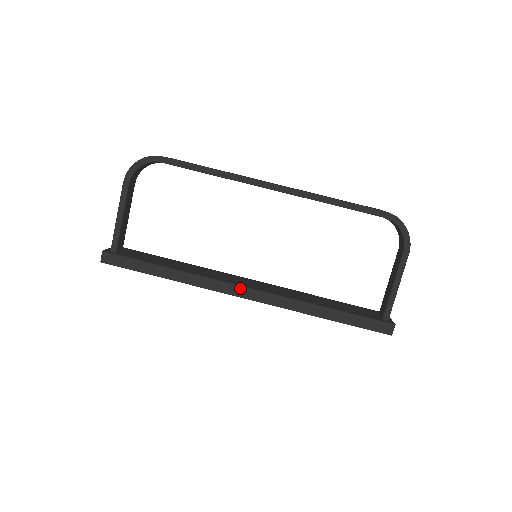
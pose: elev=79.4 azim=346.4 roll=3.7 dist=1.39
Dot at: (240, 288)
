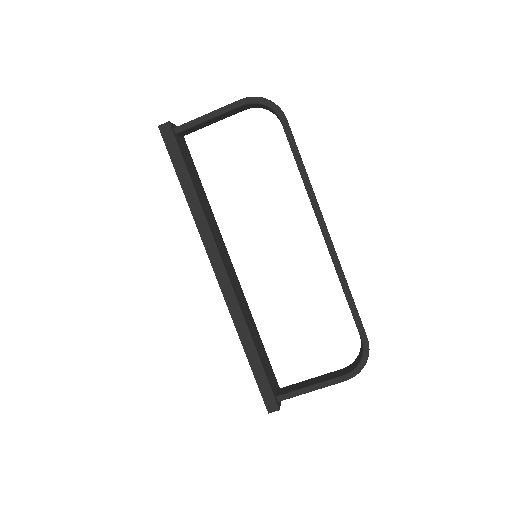
Dot at: (220, 262)
